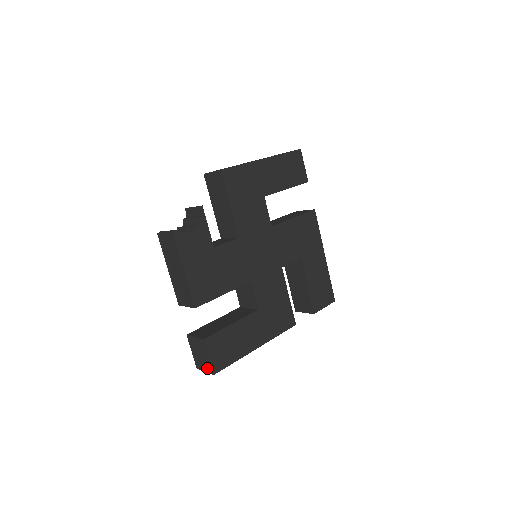
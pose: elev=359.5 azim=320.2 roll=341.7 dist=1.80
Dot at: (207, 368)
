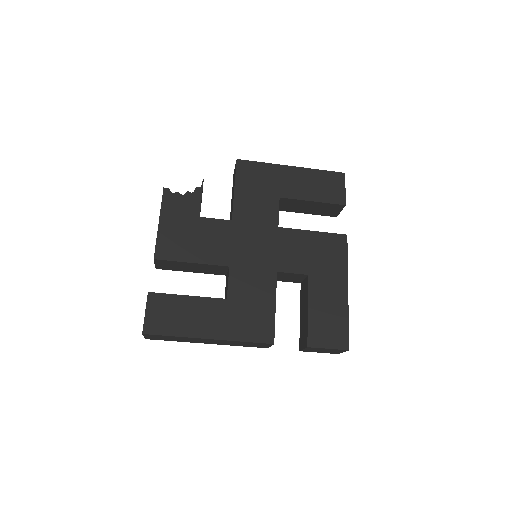
Dot at: occluded
